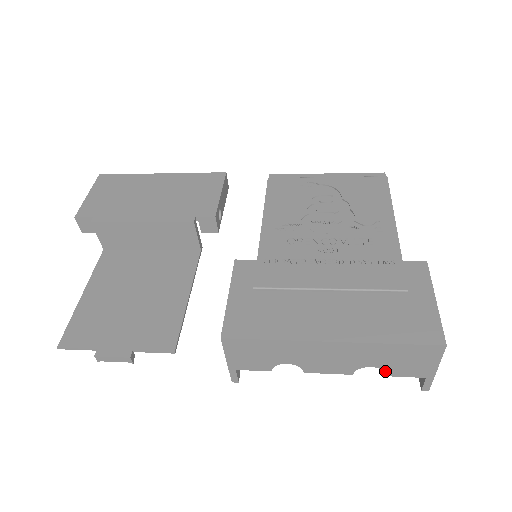
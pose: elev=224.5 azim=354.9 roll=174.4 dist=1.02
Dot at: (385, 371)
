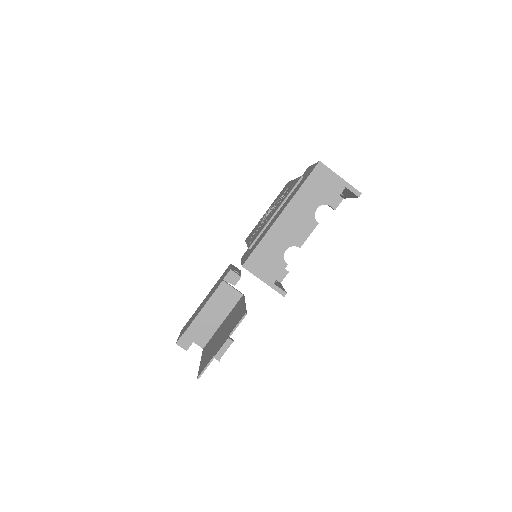
Dot at: (326, 204)
